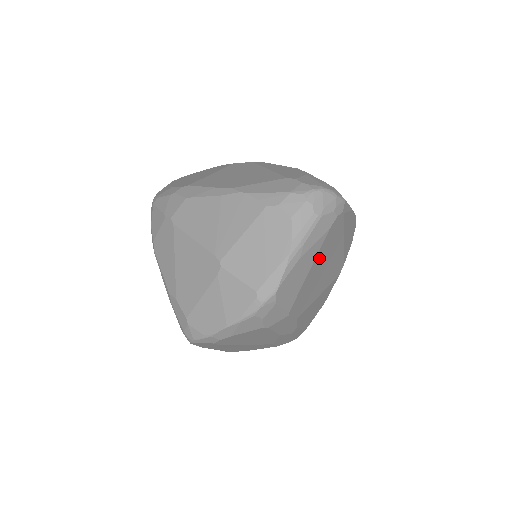
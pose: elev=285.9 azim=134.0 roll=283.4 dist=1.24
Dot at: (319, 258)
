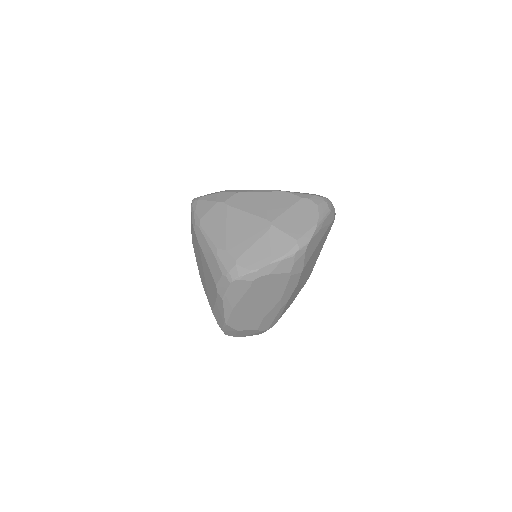
Dot at: (320, 242)
